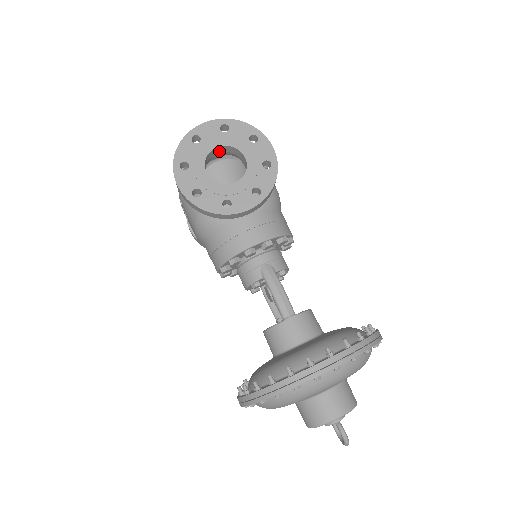
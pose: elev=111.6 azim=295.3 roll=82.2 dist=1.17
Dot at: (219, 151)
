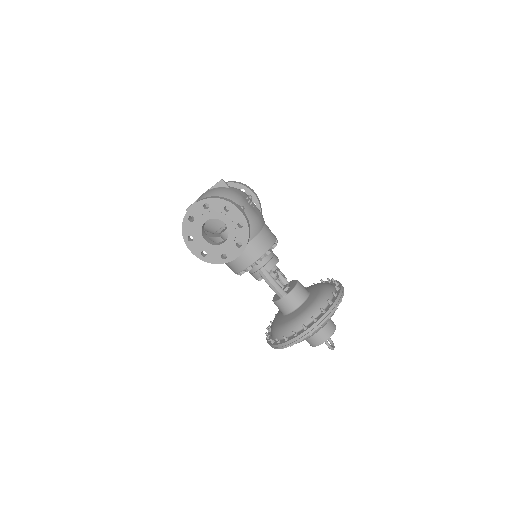
Dot at: occluded
